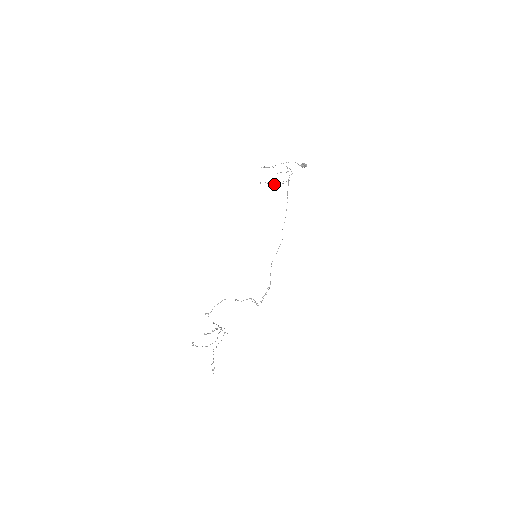
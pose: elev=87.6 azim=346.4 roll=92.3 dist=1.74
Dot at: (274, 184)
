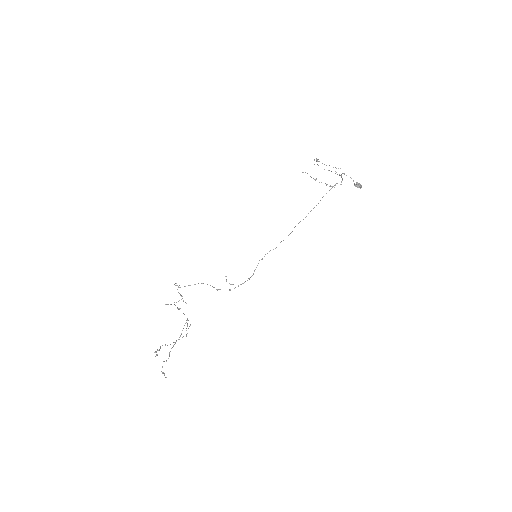
Dot at: occluded
